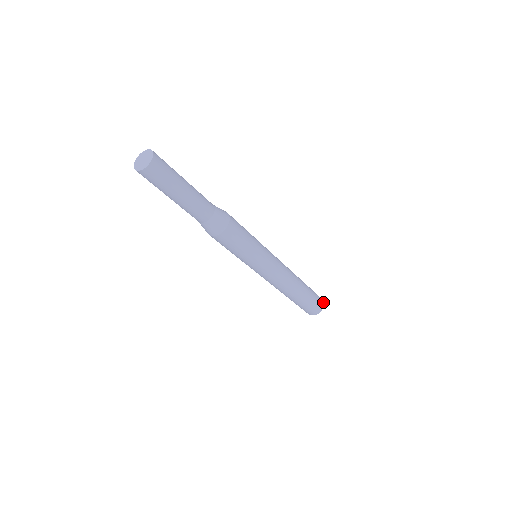
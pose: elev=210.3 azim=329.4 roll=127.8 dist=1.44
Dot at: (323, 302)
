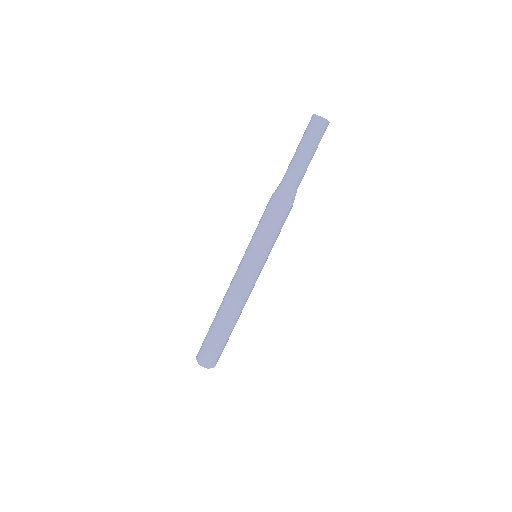
Dot at: occluded
